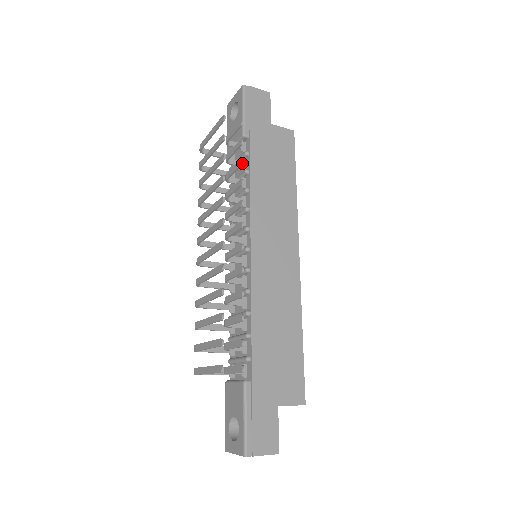
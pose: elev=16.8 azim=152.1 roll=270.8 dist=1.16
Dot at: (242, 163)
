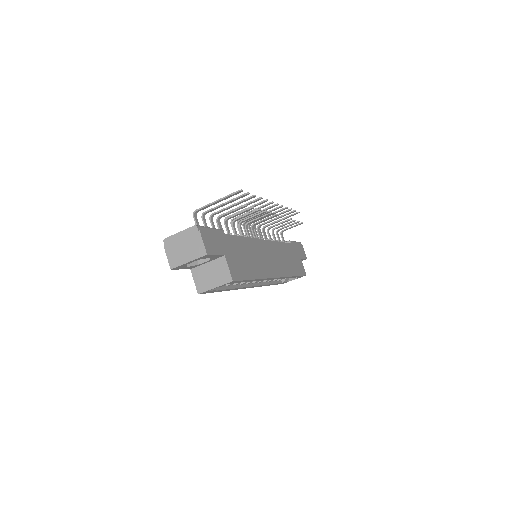
Dot at: (295, 220)
